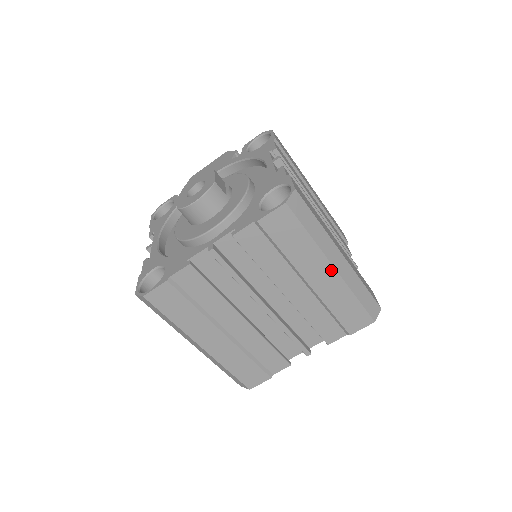
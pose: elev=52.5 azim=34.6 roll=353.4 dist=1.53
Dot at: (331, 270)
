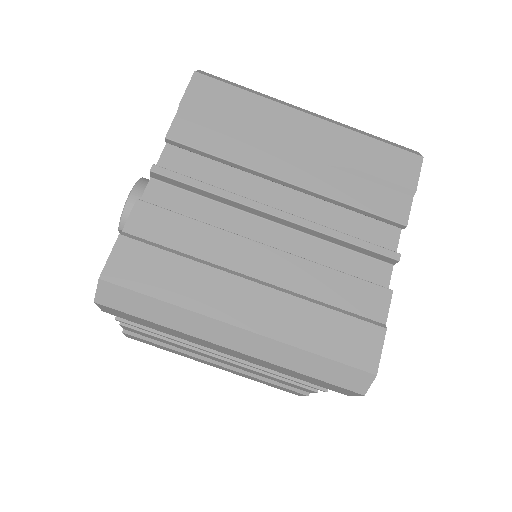
Dot at: (308, 119)
